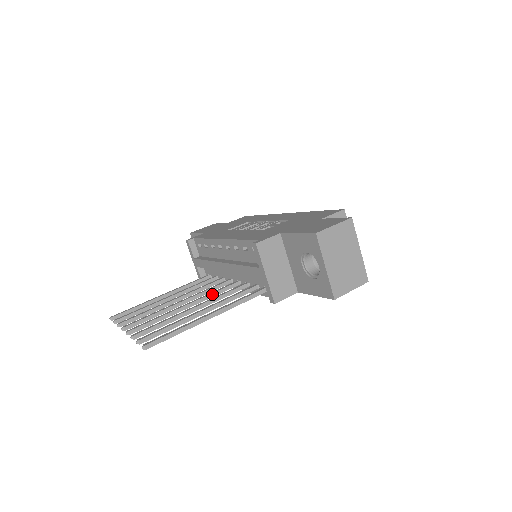
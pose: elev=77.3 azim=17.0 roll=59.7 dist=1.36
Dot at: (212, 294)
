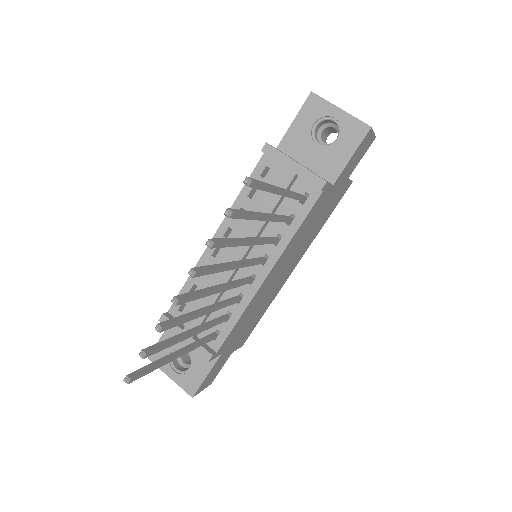
Dot at: (250, 260)
